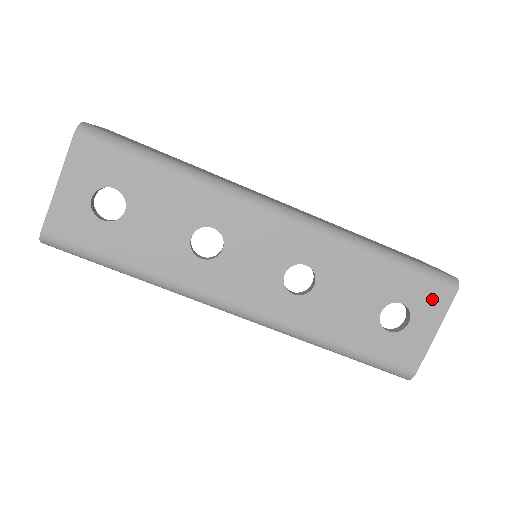
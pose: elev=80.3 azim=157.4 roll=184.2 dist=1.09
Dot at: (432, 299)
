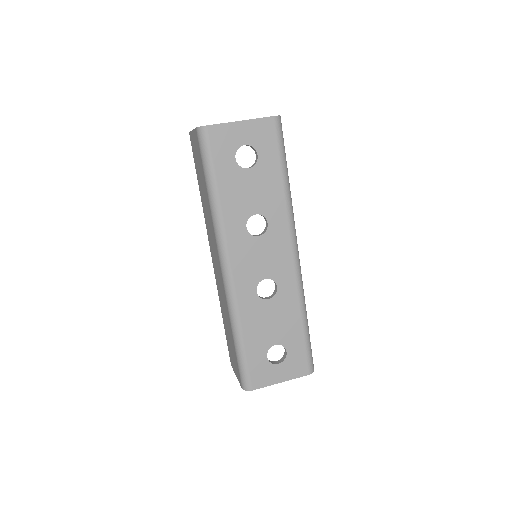
Dot at: (298, 365)
